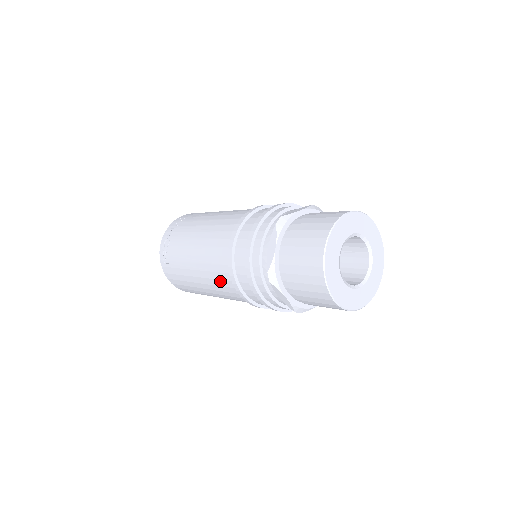
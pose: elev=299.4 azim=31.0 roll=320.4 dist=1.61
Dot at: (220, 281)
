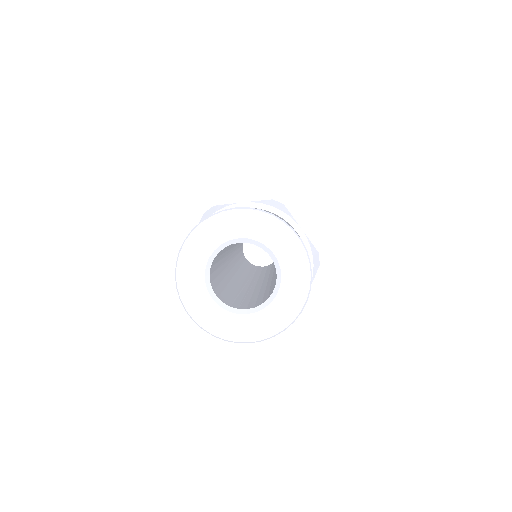
Dot at: occluded
